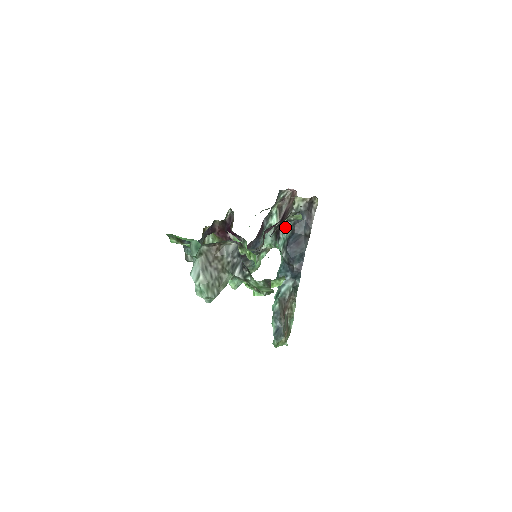
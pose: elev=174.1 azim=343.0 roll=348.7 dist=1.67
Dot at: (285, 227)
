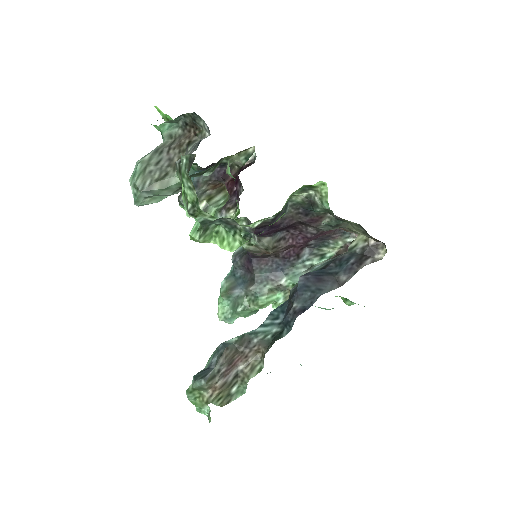
Dot at: (322, 263)
